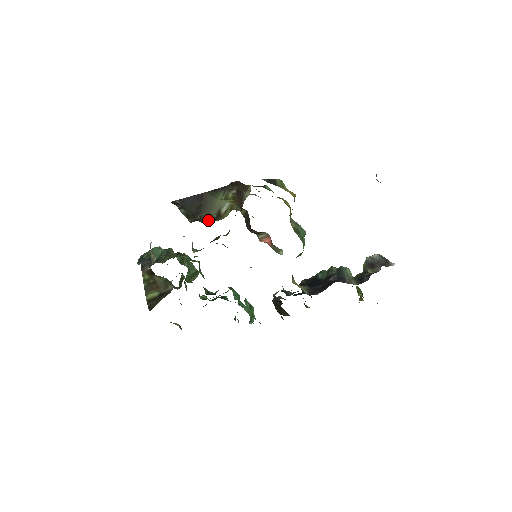
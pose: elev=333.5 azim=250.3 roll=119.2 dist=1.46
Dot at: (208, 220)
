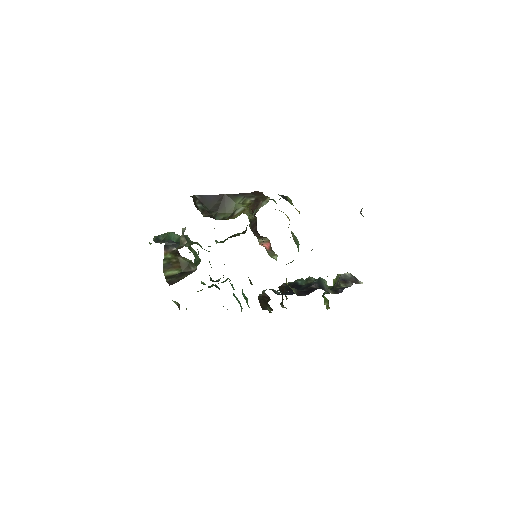
Dot at: (222, 218)
